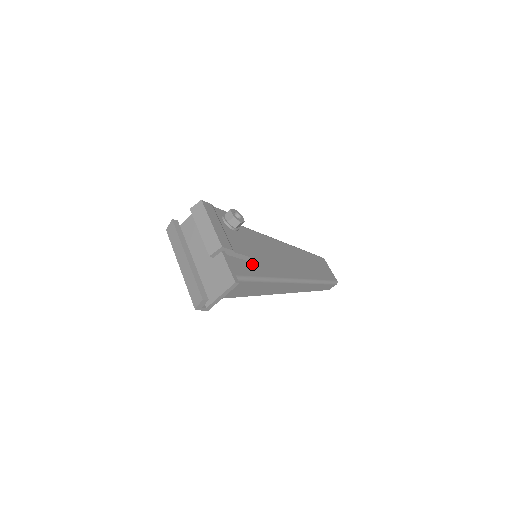
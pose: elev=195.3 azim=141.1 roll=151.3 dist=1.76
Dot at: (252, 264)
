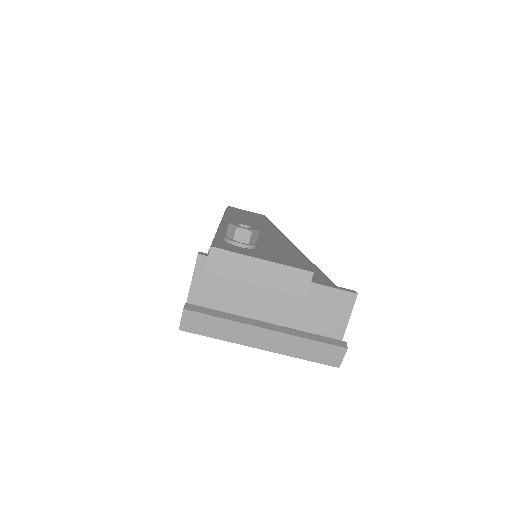
Dot at: occluded
